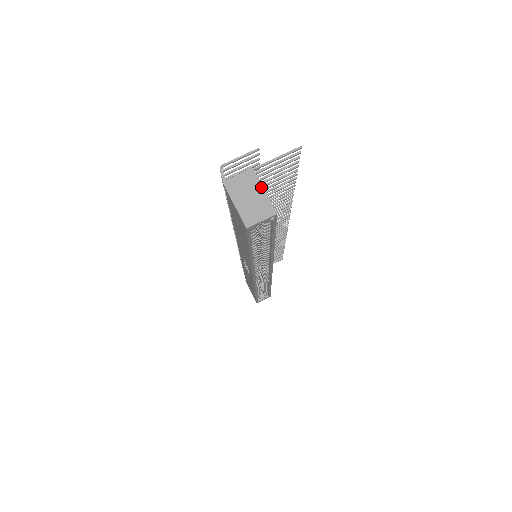
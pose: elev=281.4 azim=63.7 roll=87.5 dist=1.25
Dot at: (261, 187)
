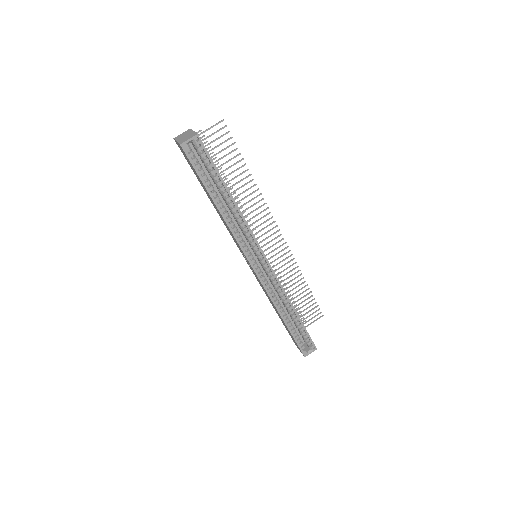
Dot at: (192, 131)
